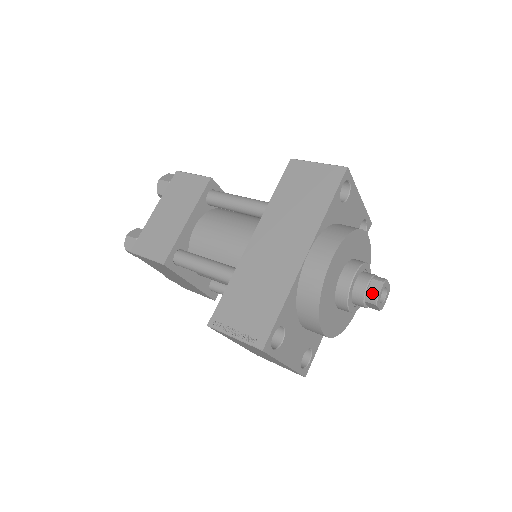
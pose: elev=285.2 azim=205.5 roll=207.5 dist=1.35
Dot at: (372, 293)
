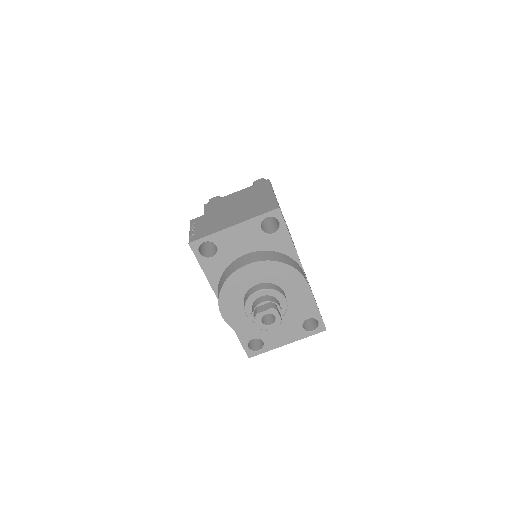
Dot at: occluded
